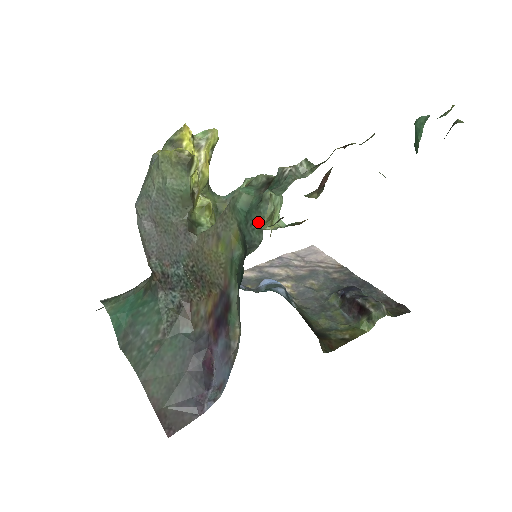
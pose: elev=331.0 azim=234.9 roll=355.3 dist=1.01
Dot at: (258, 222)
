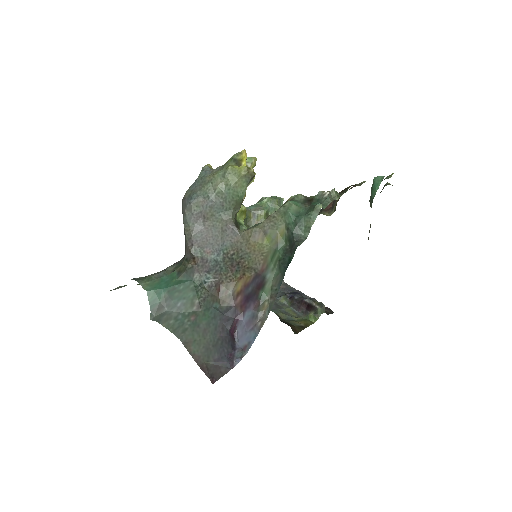
Dot at: (307, 224)
